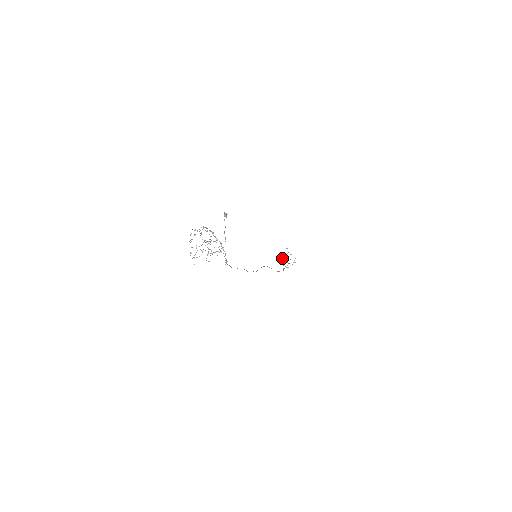
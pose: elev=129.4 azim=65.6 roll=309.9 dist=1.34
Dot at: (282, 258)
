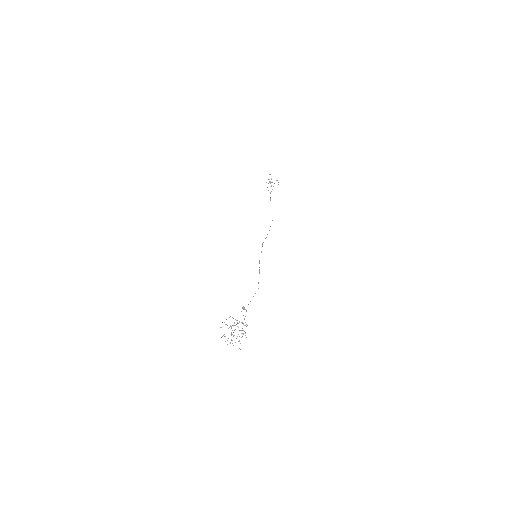
Dot at: occluded
